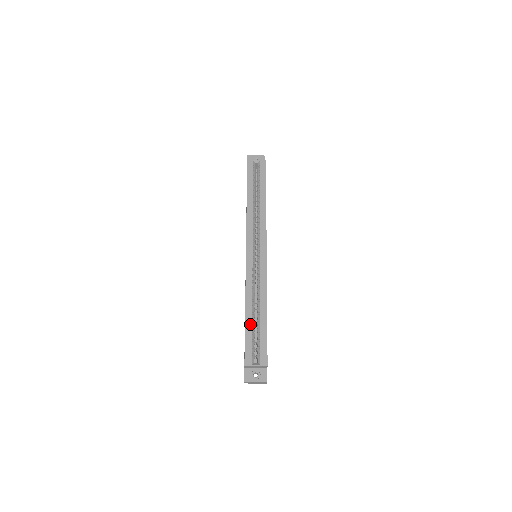
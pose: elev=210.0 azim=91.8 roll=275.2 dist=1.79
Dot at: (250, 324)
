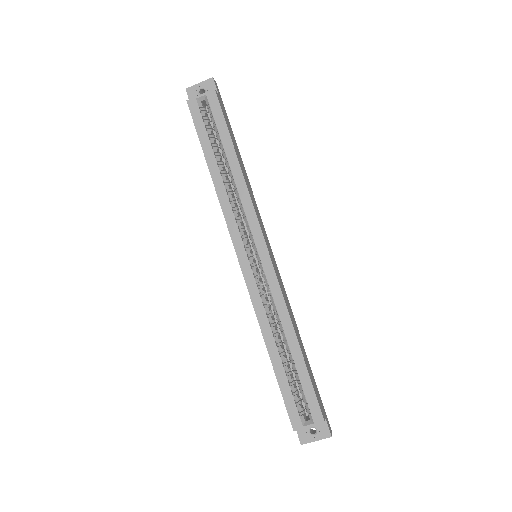
Dot at: (281, 370)
